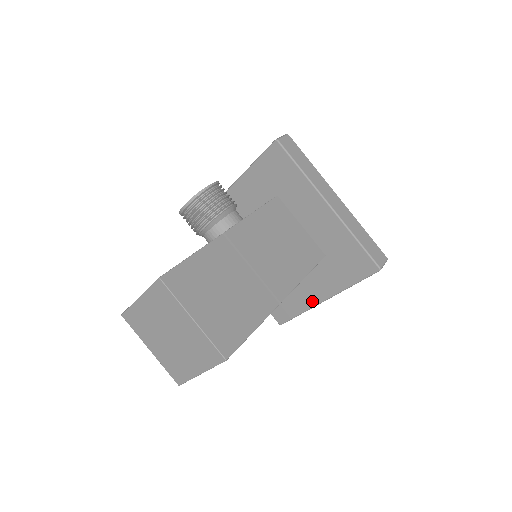
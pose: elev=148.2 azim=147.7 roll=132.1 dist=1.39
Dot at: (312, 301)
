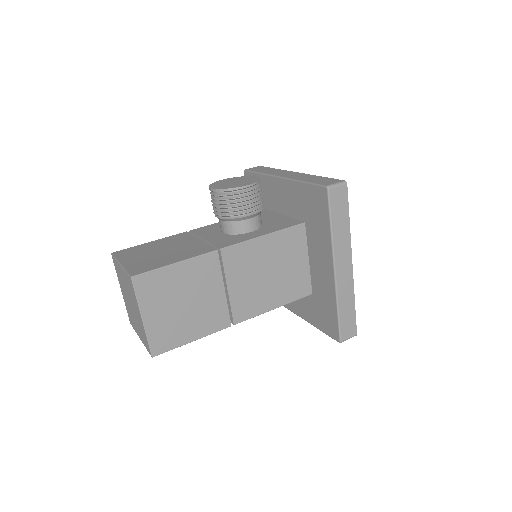
Dot at: (288, 305)
